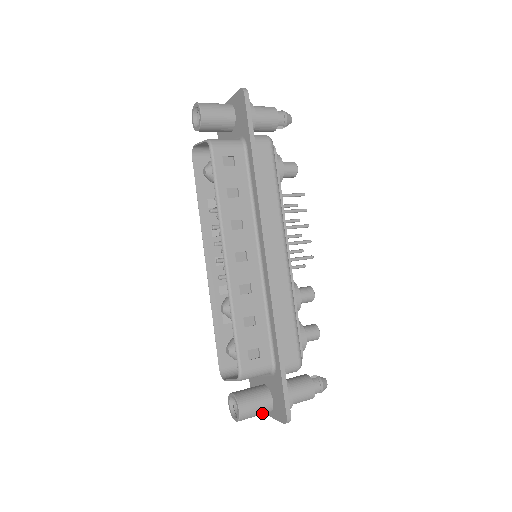
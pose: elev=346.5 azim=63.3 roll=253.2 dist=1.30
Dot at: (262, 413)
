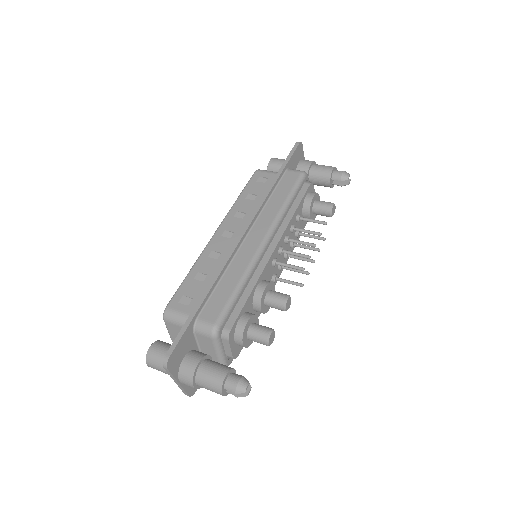
Dot at: occluded
